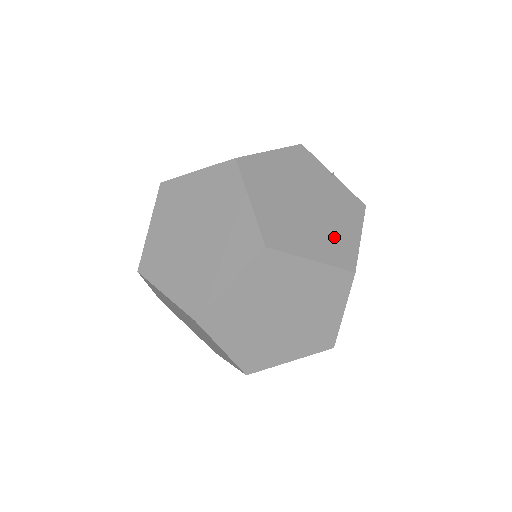
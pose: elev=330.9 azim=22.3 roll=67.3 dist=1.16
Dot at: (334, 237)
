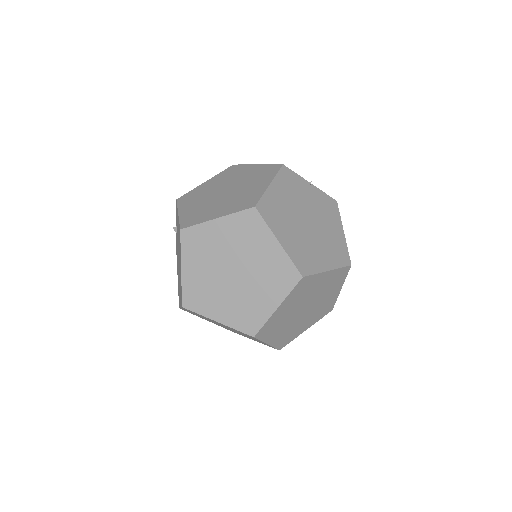
Dot at: (331, 242)
